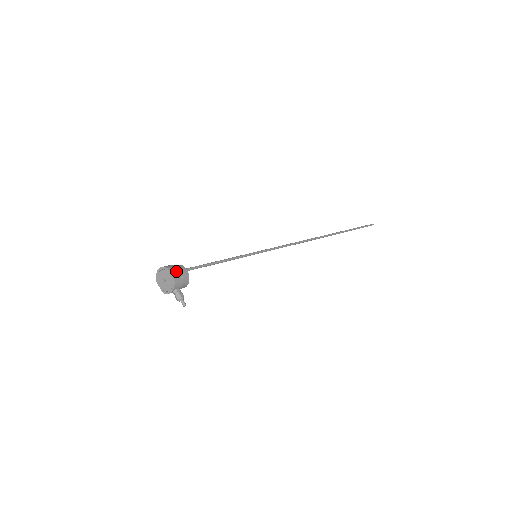
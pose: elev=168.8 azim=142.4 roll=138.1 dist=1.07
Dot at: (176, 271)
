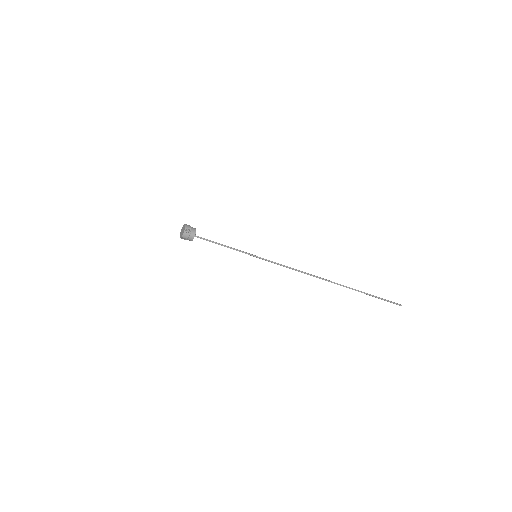
Dot at: occluded
